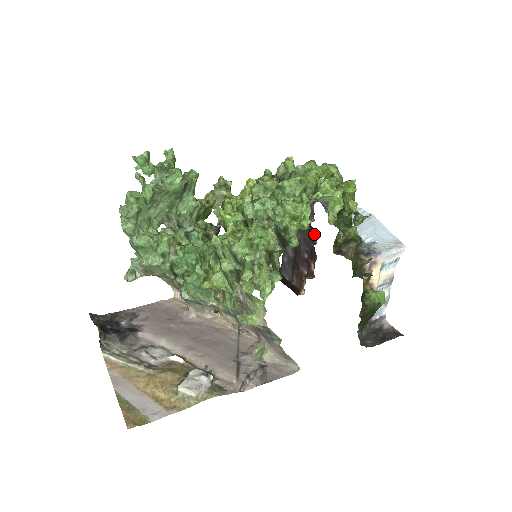
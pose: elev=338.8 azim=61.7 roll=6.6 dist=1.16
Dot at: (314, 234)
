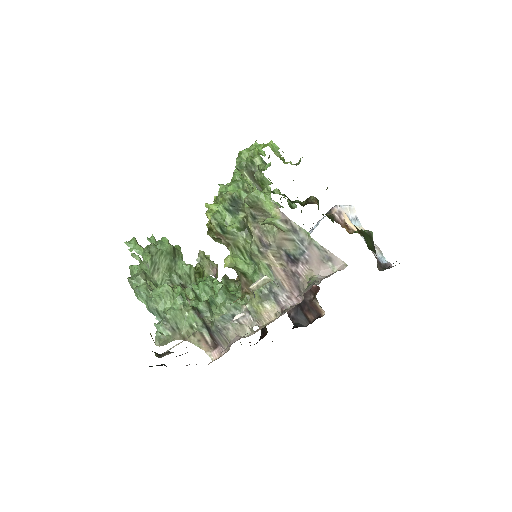
Dot at: occluded
